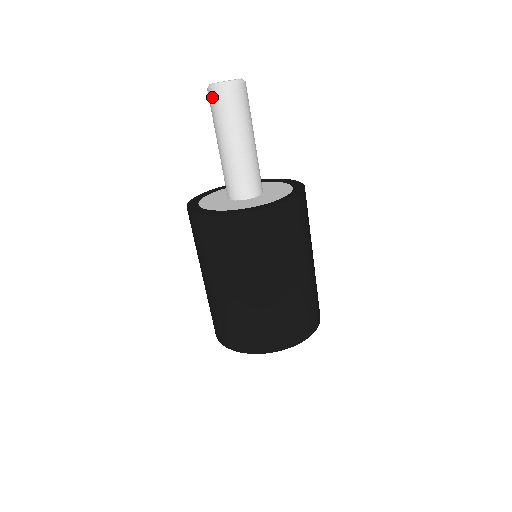
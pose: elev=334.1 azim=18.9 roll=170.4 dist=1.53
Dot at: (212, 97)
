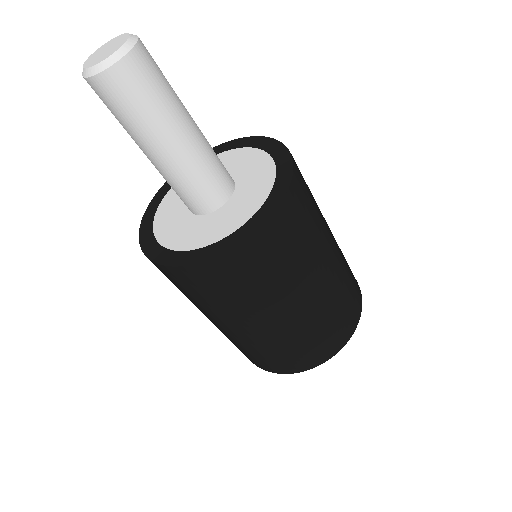
Dot at: (104, 89)
